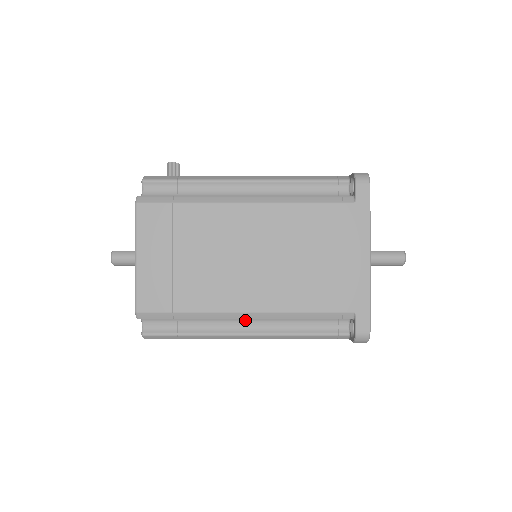
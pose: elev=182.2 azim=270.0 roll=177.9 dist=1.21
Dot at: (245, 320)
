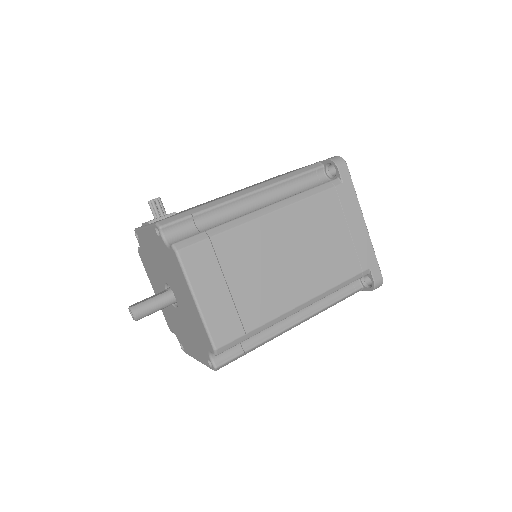
Dot at: occluded
